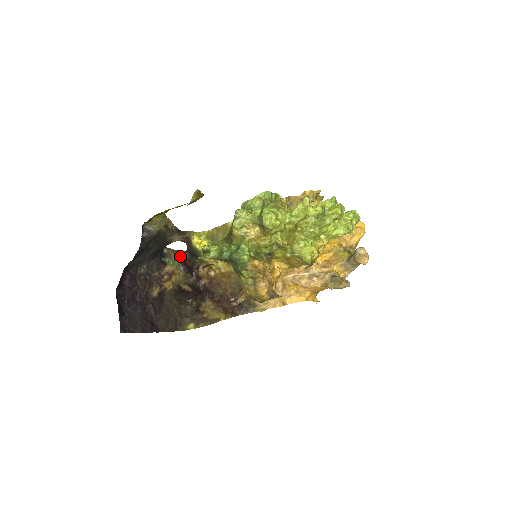
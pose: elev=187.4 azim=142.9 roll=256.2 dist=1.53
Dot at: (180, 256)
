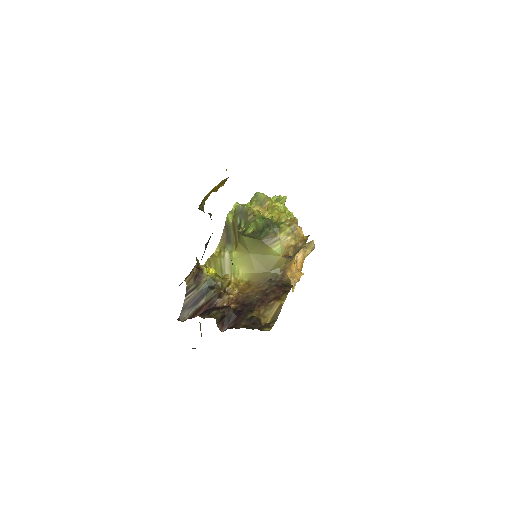
Dot at: occluded
